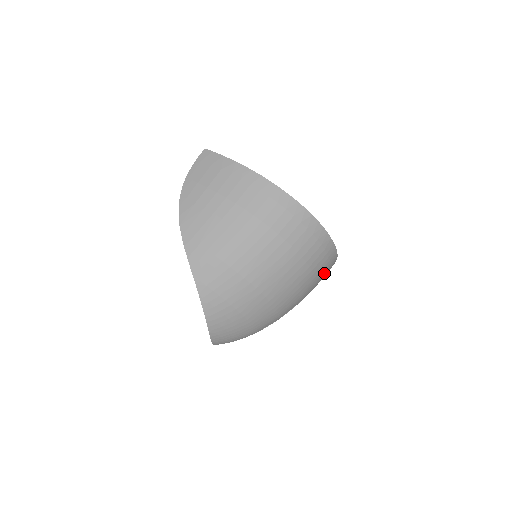
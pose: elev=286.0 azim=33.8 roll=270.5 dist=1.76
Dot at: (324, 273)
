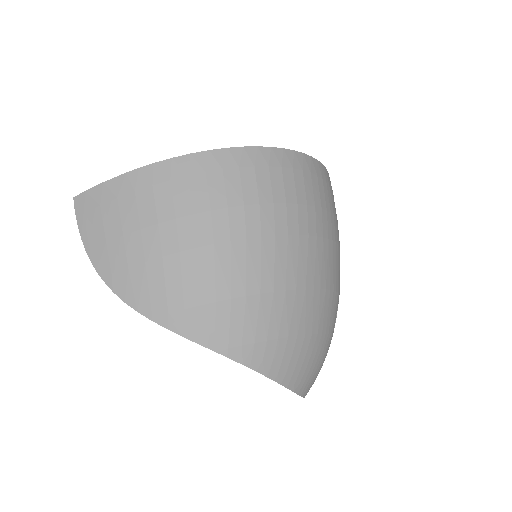
Dot at: occluded
